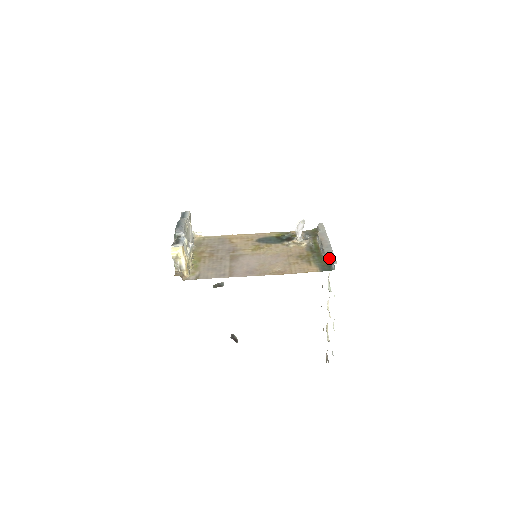
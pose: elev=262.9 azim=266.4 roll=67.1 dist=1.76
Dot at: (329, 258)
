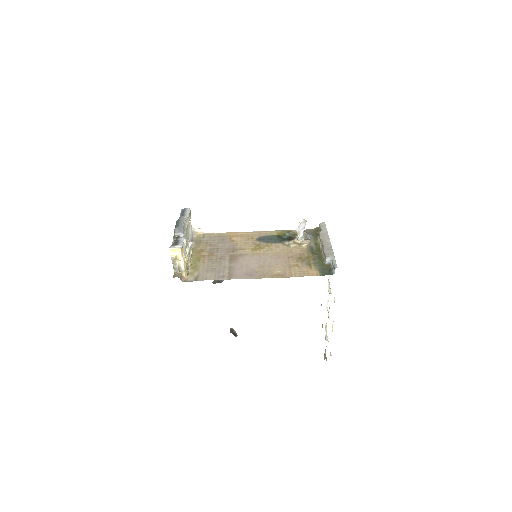
Dot at: (330, 261)
